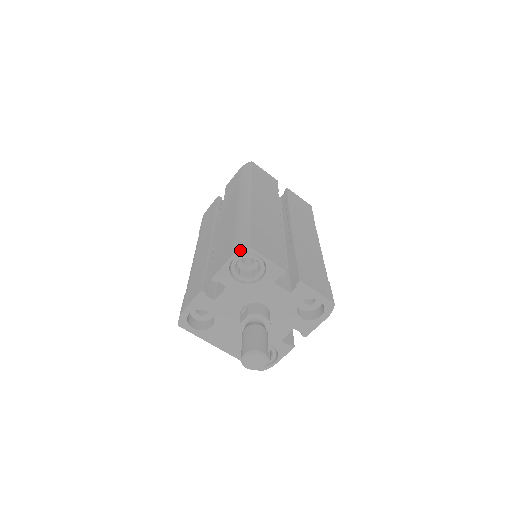
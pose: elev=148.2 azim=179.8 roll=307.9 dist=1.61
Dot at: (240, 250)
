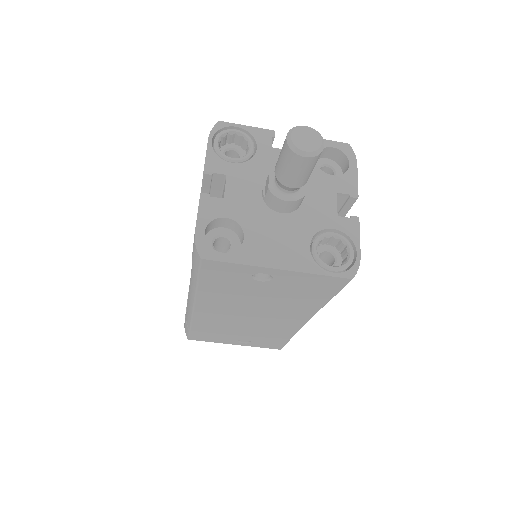
Dot at: (213, 128)
